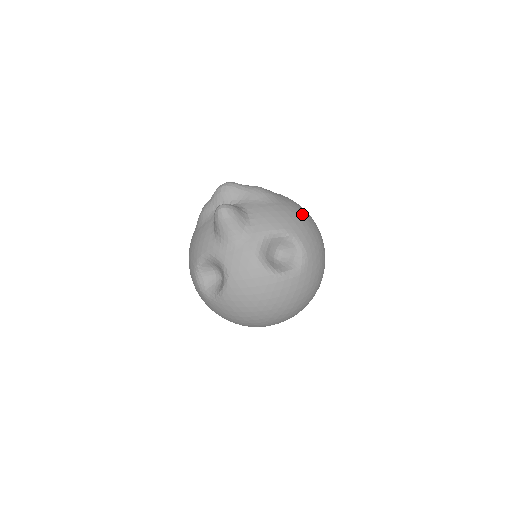
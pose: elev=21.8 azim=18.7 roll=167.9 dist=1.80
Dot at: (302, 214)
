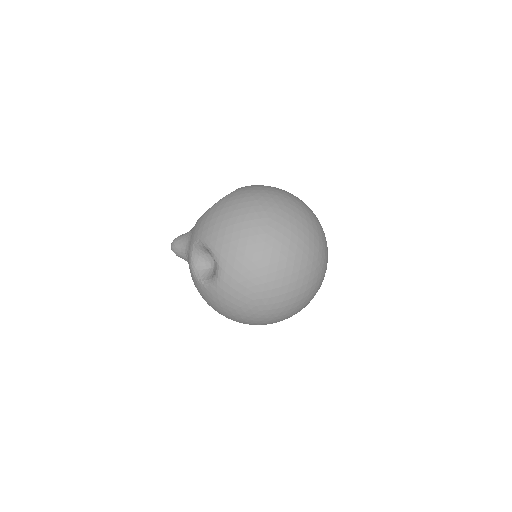
Dot at: occluded
